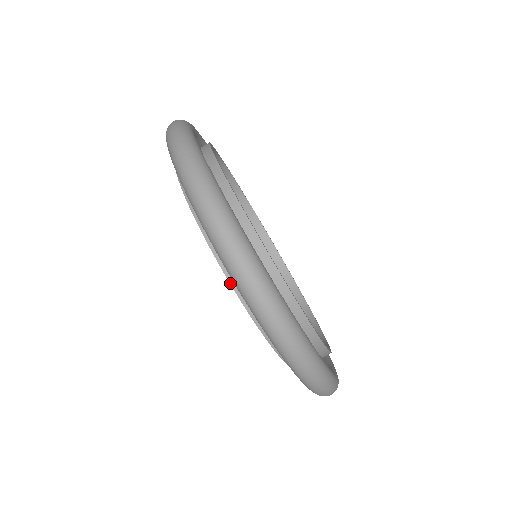
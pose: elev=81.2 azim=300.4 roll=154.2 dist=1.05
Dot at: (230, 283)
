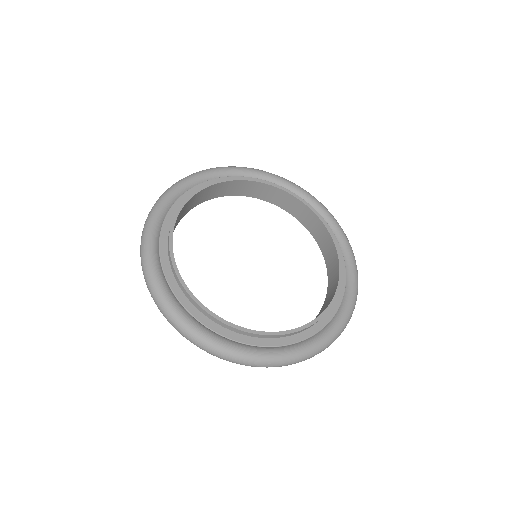
Dot at: occluded
